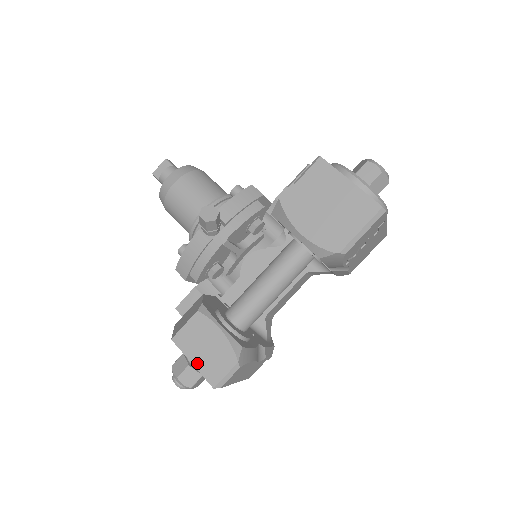
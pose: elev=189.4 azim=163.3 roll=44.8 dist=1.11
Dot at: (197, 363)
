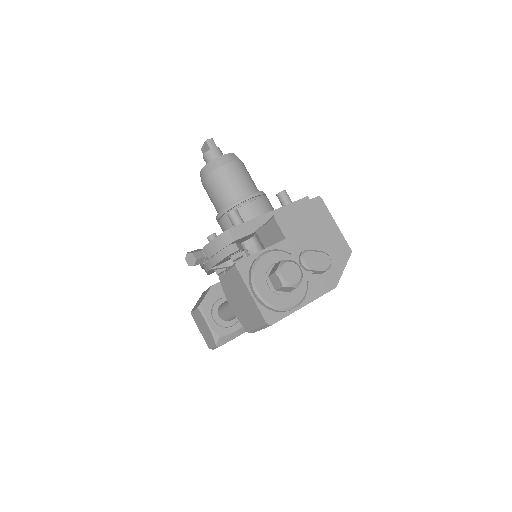
Dot at: (201, 333)
